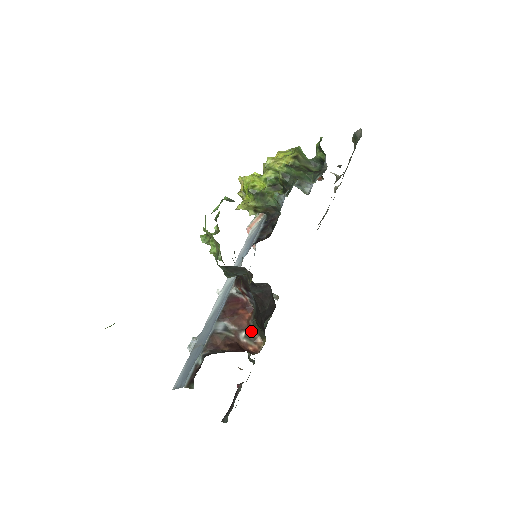
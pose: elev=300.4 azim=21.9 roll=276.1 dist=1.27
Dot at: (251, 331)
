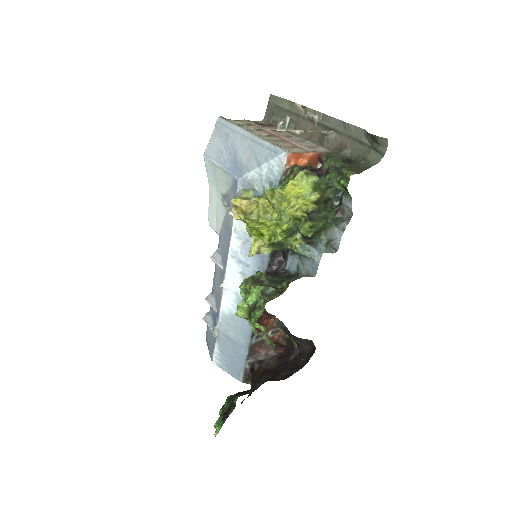
Dot at: (275, 328)
